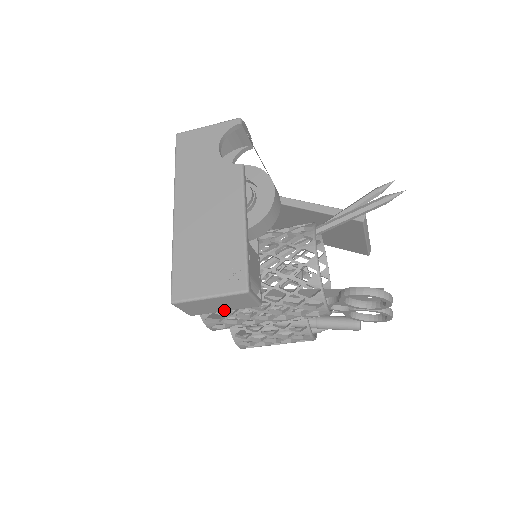
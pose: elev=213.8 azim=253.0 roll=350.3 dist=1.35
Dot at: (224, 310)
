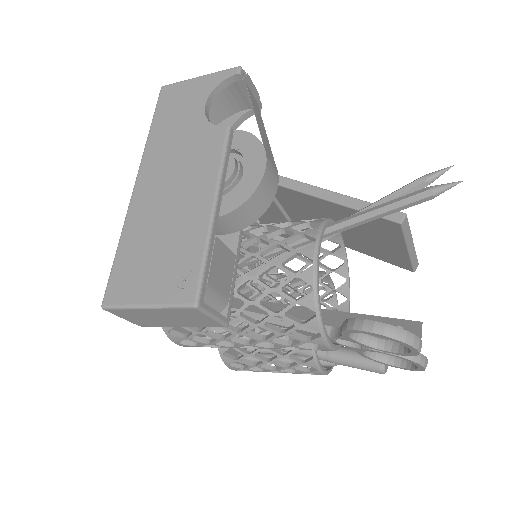
Dot at: (179, 325)
